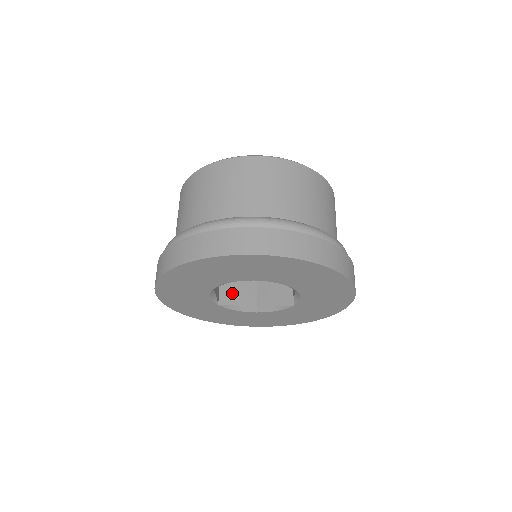
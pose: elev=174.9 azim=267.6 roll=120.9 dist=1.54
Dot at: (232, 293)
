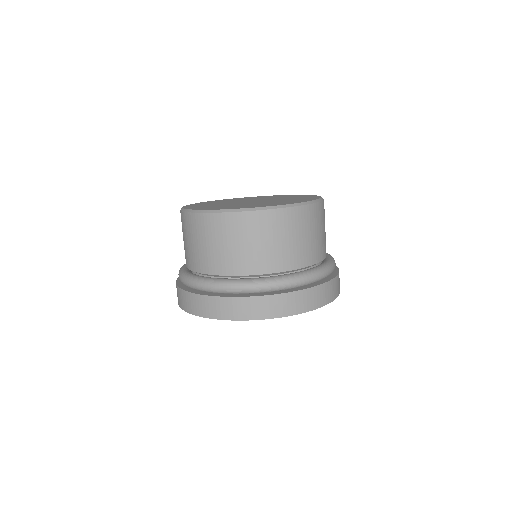
Dot at: occluded
